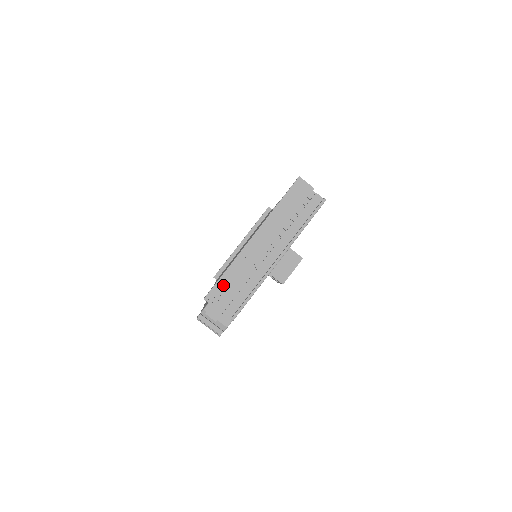
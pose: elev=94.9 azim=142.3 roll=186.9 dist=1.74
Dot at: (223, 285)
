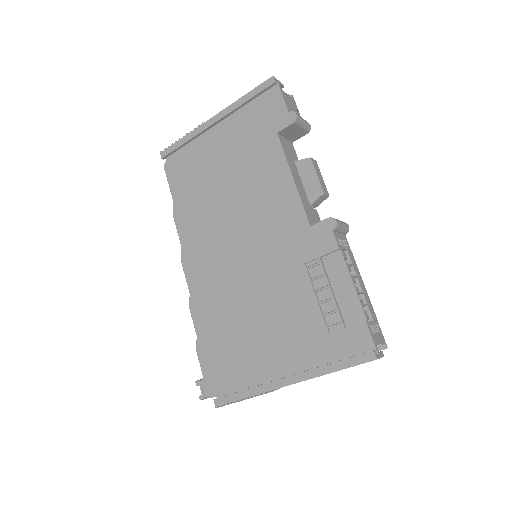
Dot at: occluded
